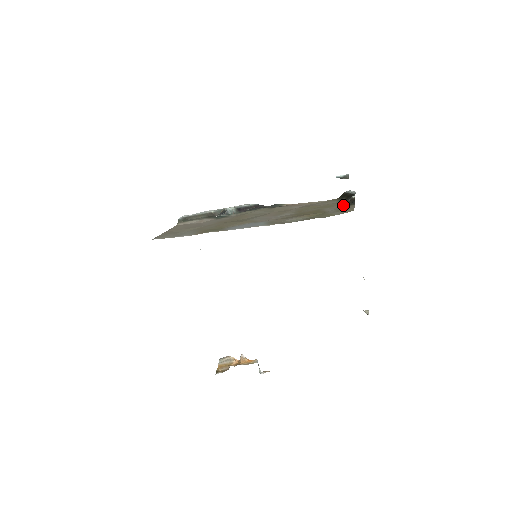
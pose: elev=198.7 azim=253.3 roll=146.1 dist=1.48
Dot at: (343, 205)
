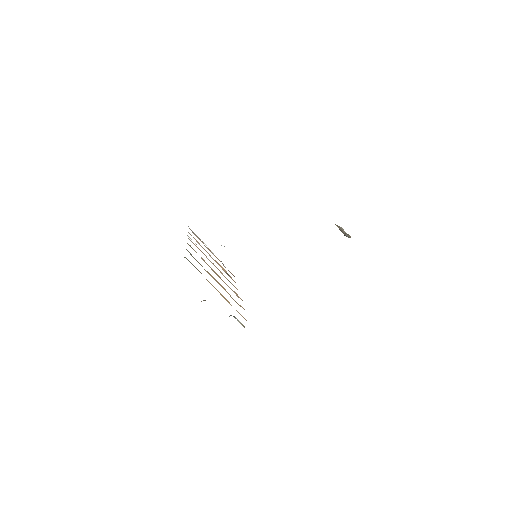
Dot at: occluded
